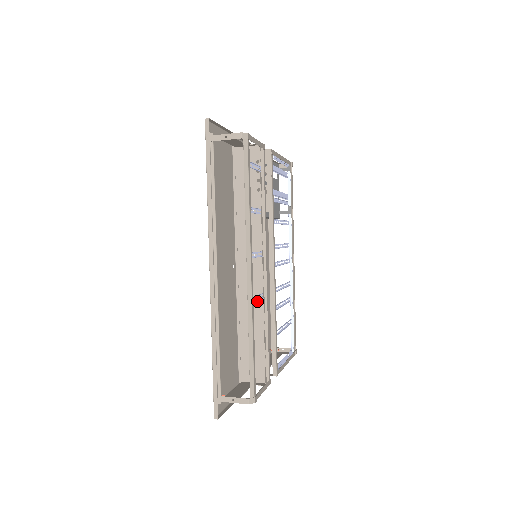
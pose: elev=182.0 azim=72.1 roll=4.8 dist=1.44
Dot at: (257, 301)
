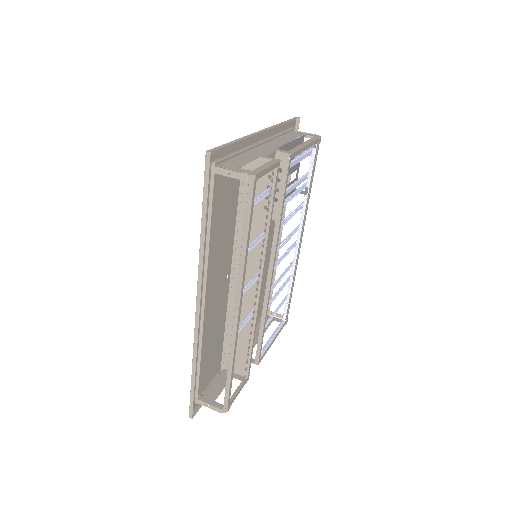
Dot at: occluded
